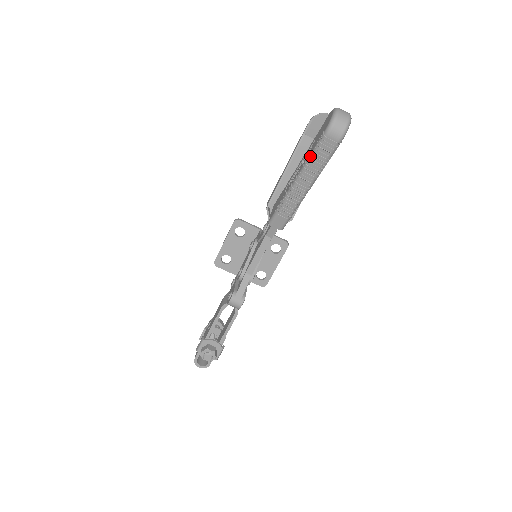
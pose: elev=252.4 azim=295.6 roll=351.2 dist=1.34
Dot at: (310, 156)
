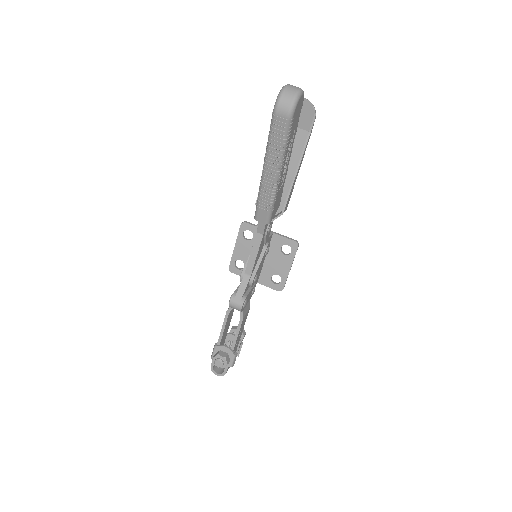
Dot at: (268, 139)
